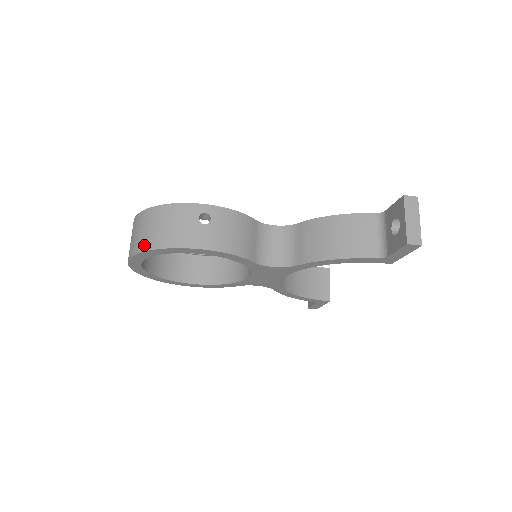
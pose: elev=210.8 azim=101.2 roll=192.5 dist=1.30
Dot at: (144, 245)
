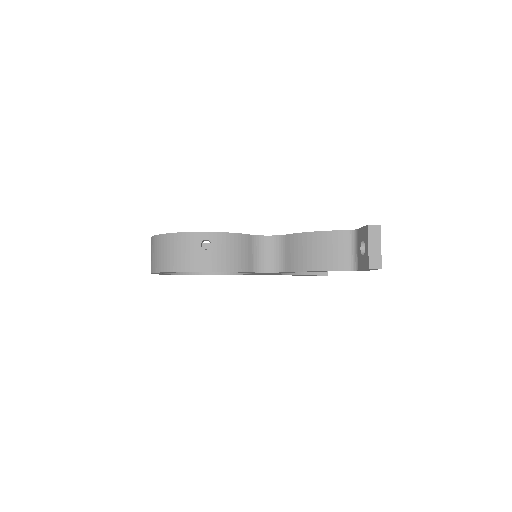
Dot at: (161, 267)
